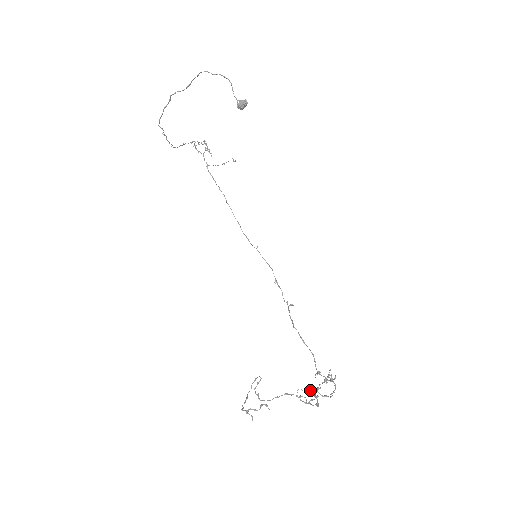
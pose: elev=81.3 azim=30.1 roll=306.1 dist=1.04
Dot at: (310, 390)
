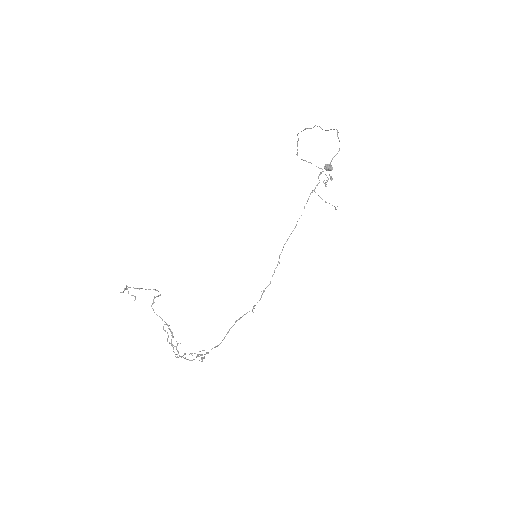
Dot at: occluded
